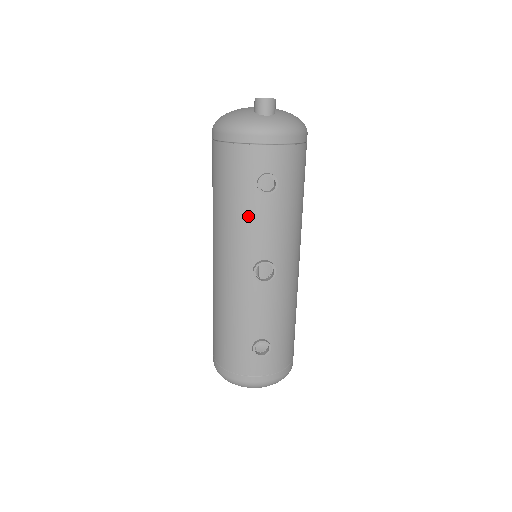
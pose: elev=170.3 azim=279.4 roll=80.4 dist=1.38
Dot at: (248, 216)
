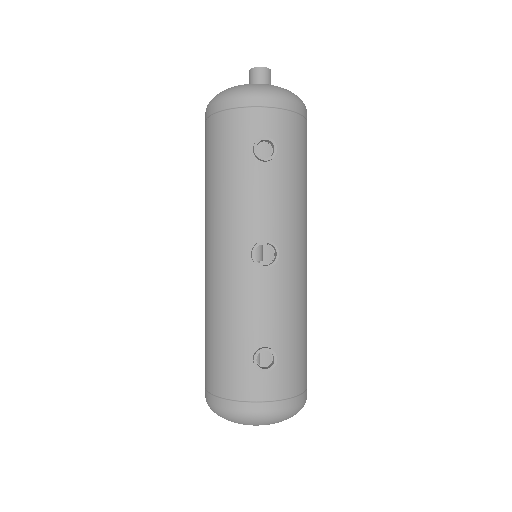
Dot at: (244, 188)
